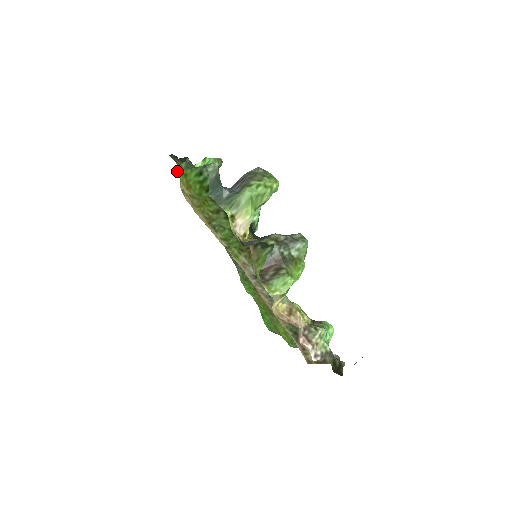
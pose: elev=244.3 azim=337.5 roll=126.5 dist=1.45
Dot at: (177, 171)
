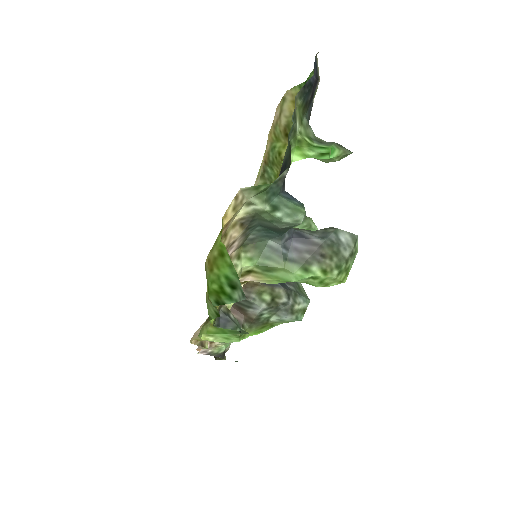
Dot at: (242, 194)
